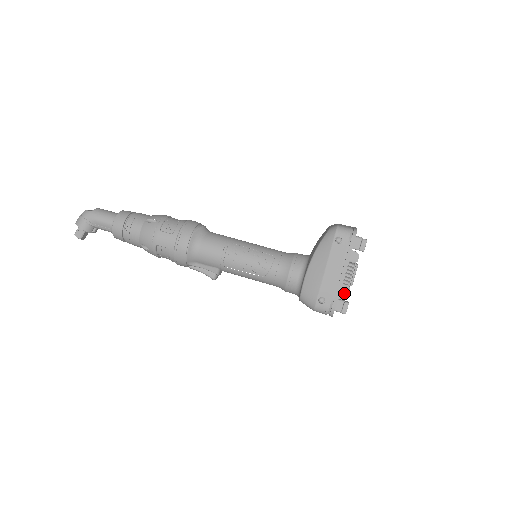
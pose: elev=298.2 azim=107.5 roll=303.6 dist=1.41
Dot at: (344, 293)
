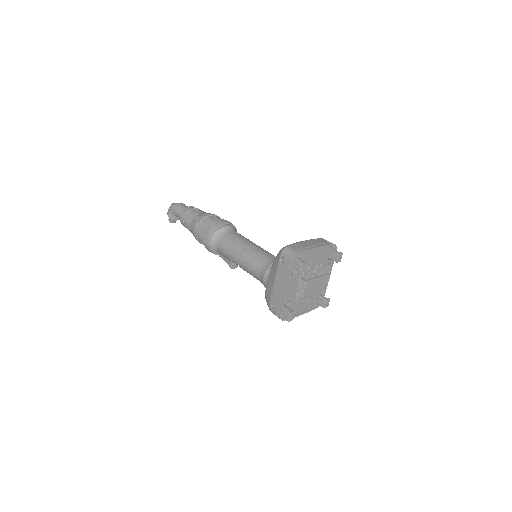
Dot at: (300, 303)
